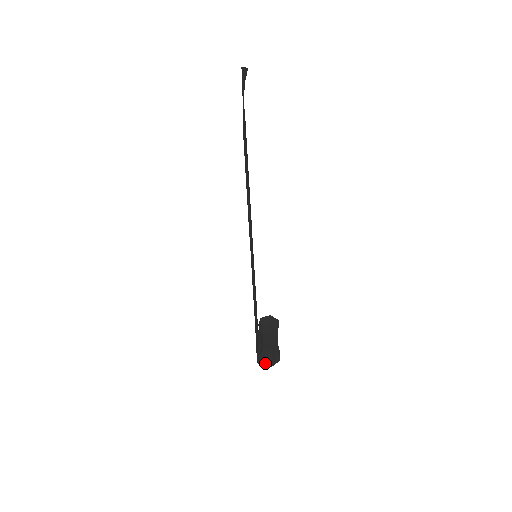
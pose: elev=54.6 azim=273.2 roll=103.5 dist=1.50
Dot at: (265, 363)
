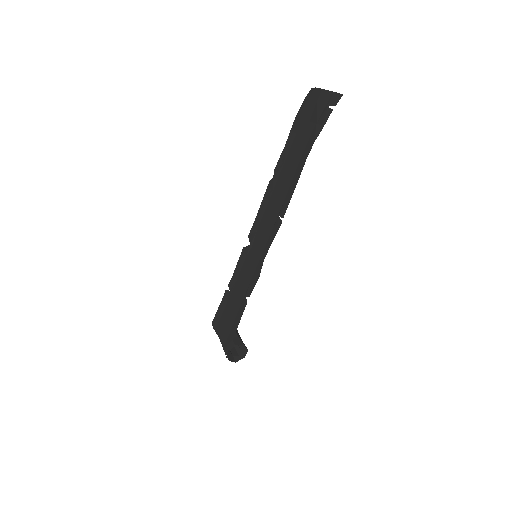
Dot at: (229, 358)
